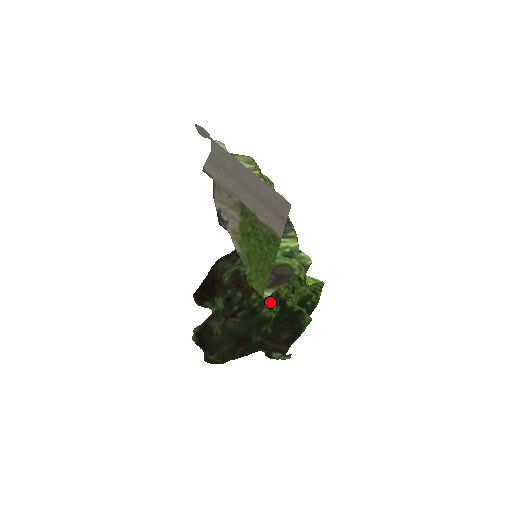
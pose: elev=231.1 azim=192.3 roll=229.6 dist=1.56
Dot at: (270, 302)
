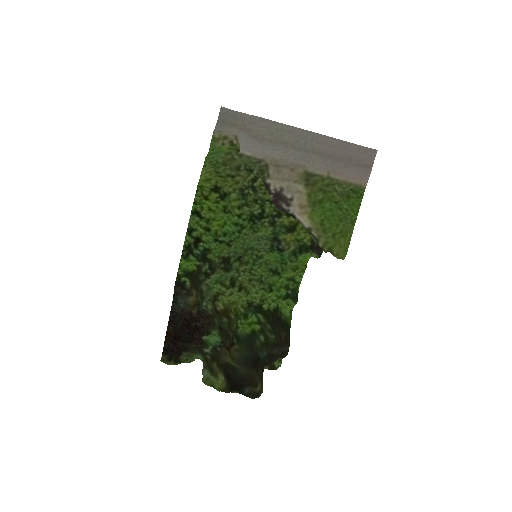
Dot at: (245, 316)
